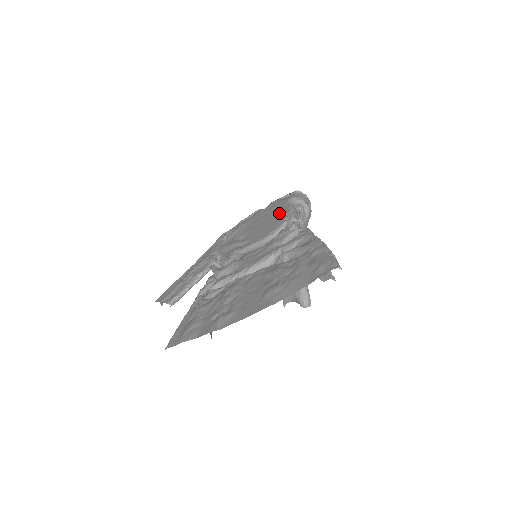
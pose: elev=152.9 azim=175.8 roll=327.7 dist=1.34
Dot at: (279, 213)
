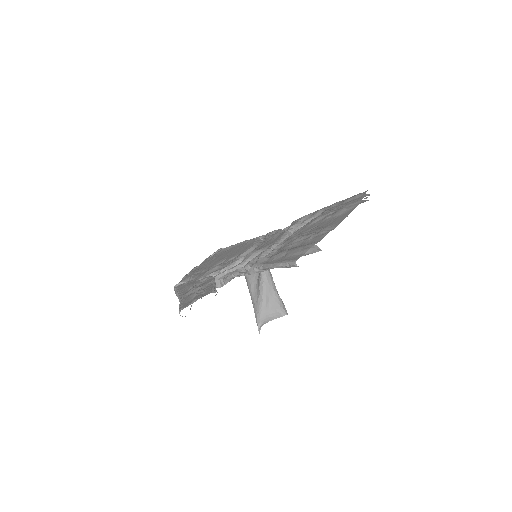
Dot at: (235, 247)
